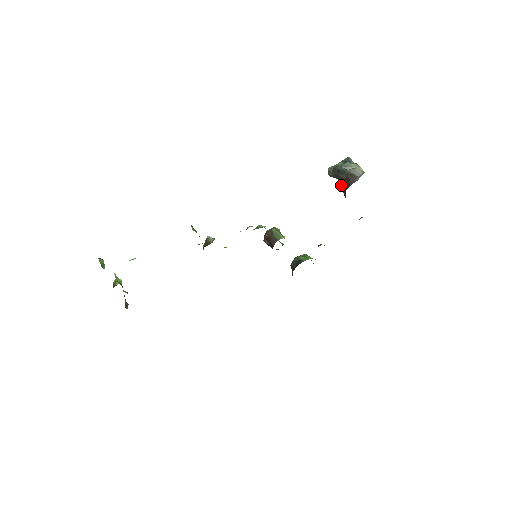
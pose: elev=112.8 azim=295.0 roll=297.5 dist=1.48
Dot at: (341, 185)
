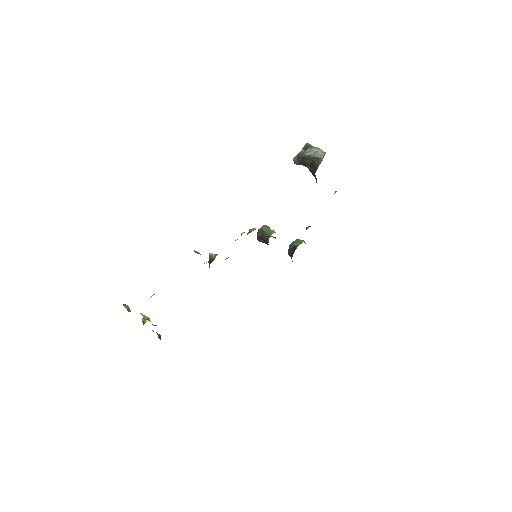
Dot at: (309, 170)
